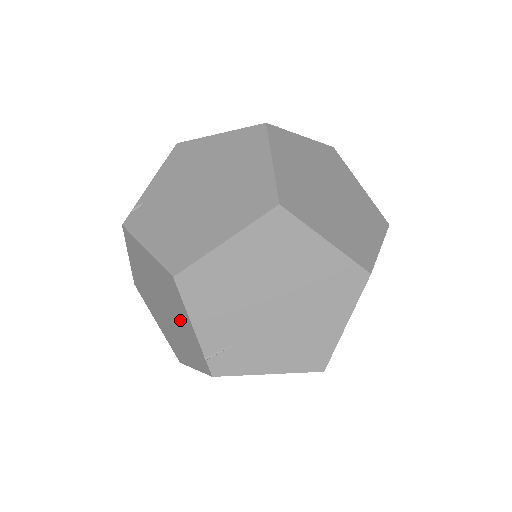
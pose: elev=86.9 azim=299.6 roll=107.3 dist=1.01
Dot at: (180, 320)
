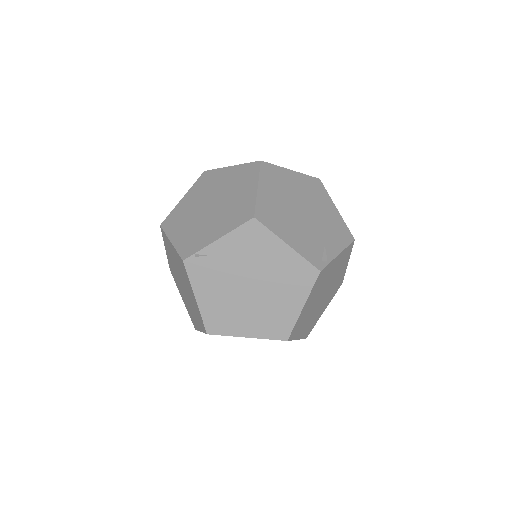
Dot at: (193, 312)
